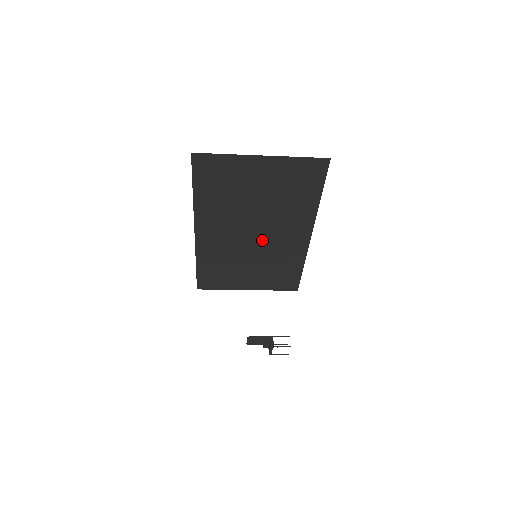
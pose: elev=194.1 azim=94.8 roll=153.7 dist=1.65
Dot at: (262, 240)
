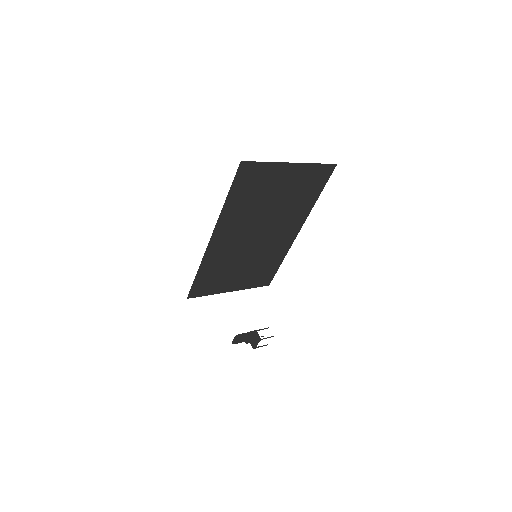
Dot at: (261, 241)
